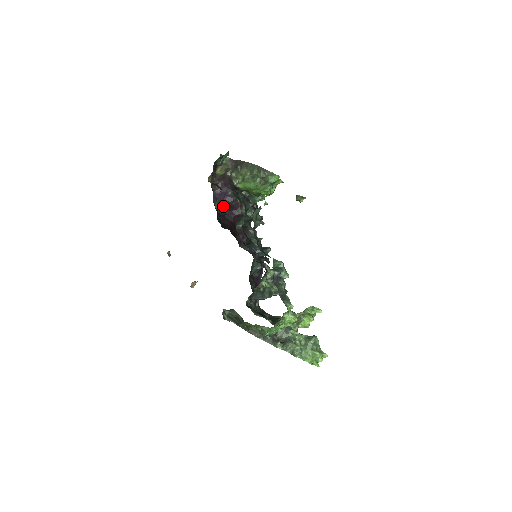
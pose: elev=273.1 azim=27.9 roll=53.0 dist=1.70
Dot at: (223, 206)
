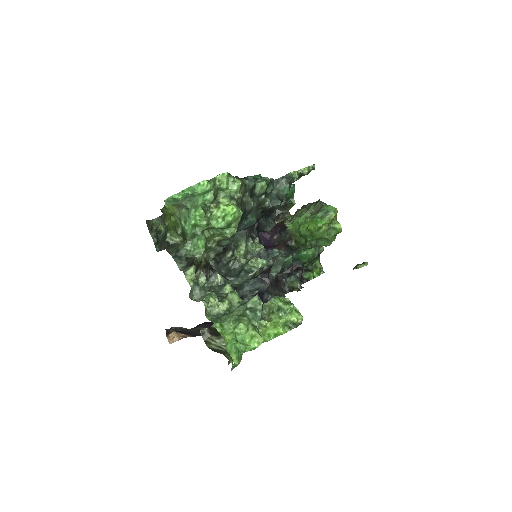
Dot at: occluded
